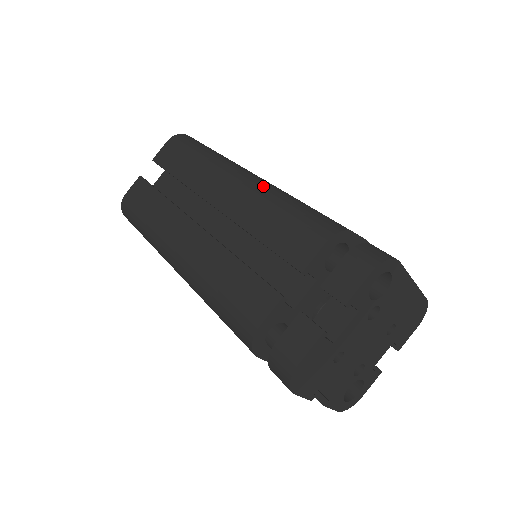
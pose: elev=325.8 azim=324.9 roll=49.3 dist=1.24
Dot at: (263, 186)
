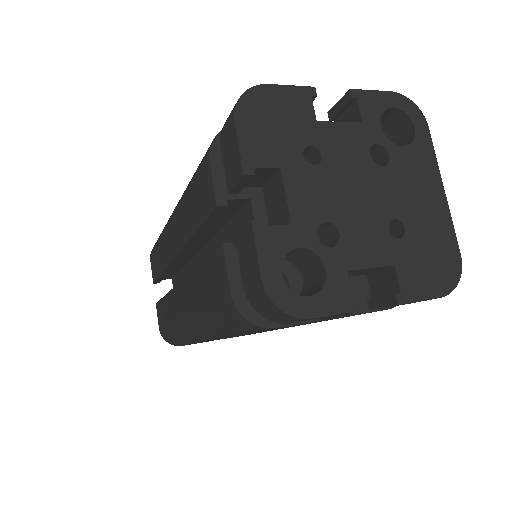
Dot at: occluded
